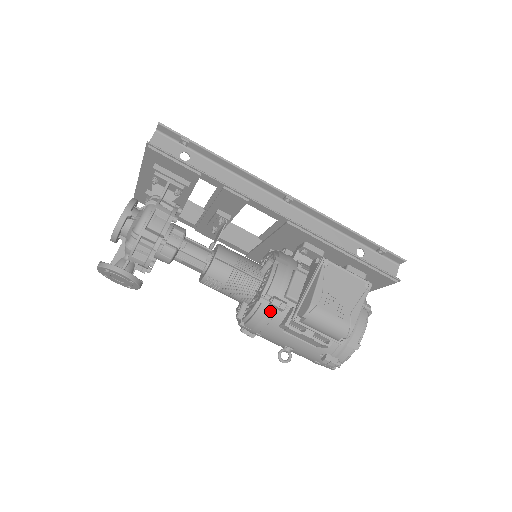
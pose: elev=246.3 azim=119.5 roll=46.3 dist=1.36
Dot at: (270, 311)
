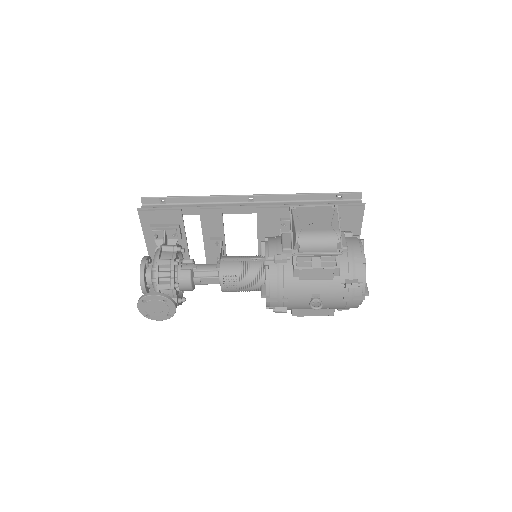
Dot at: (278, 268)
